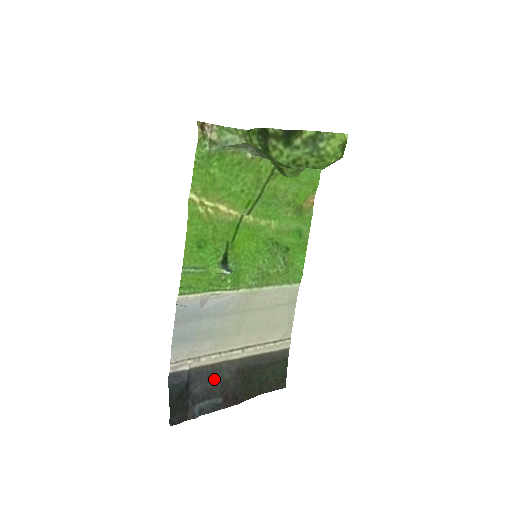
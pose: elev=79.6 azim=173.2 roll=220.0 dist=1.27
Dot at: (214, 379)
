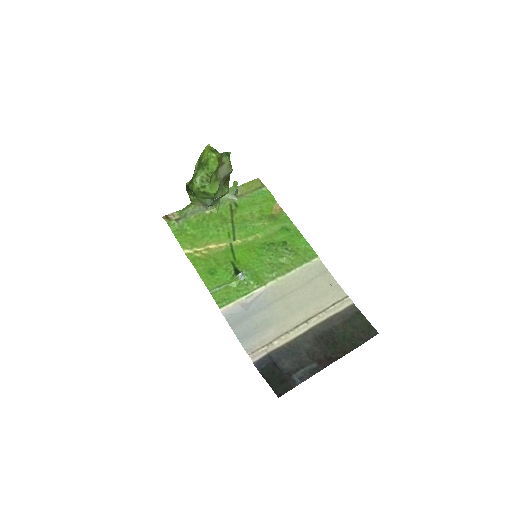
Dot at: (297, 352)
